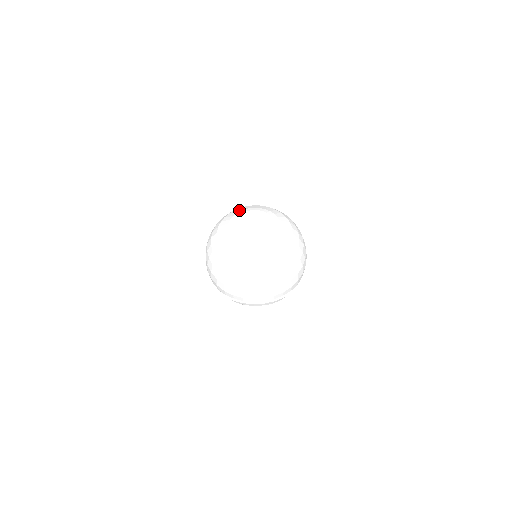
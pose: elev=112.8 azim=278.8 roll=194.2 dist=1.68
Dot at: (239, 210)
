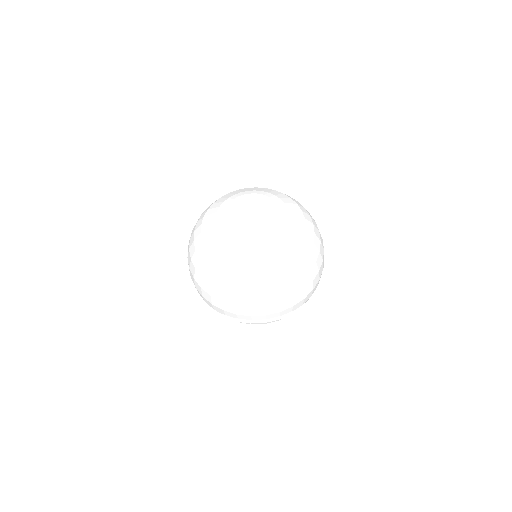
Dot at: (211, 219)
